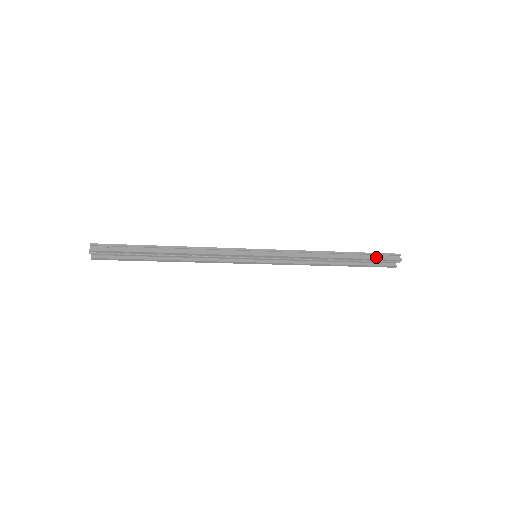
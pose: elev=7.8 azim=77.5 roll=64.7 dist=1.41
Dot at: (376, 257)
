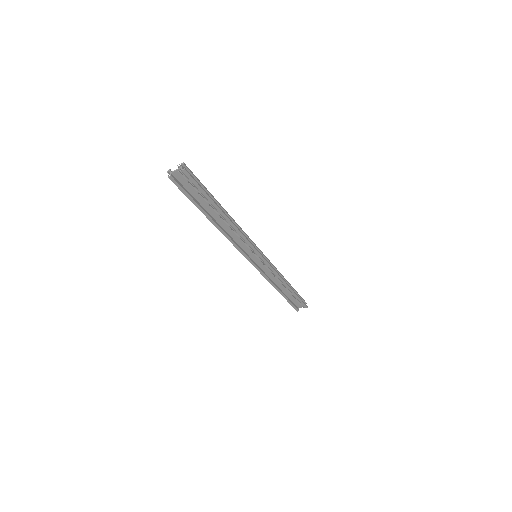
Dot at: (300, 298)
